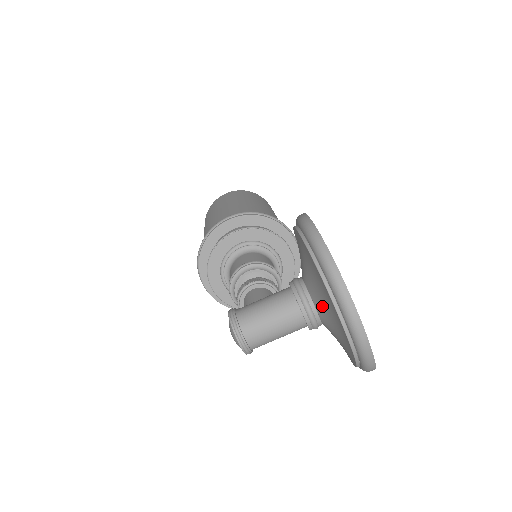
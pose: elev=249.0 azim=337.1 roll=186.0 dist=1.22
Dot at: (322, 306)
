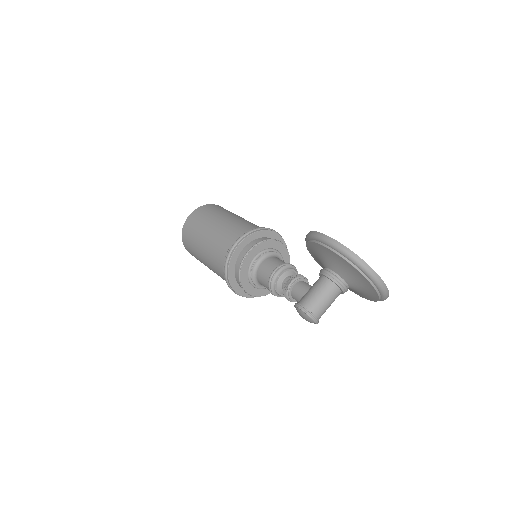
Dot at: (352, 281)
